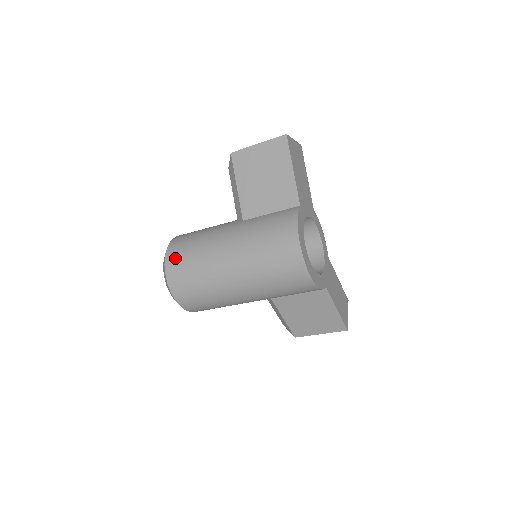
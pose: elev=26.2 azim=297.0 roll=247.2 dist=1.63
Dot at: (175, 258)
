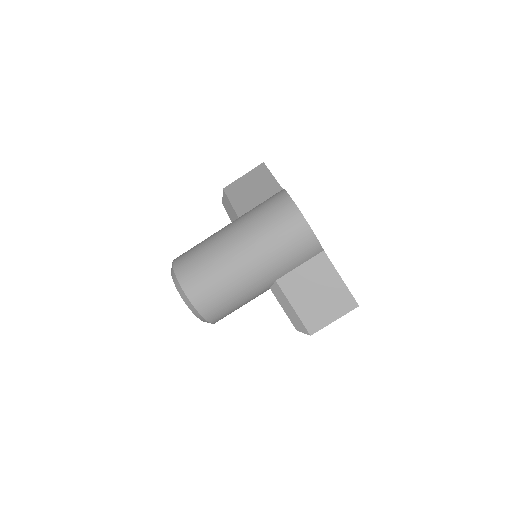
Dot at: (182, 257)
